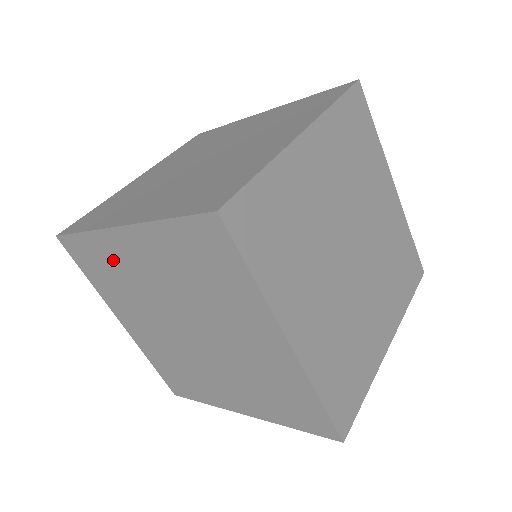
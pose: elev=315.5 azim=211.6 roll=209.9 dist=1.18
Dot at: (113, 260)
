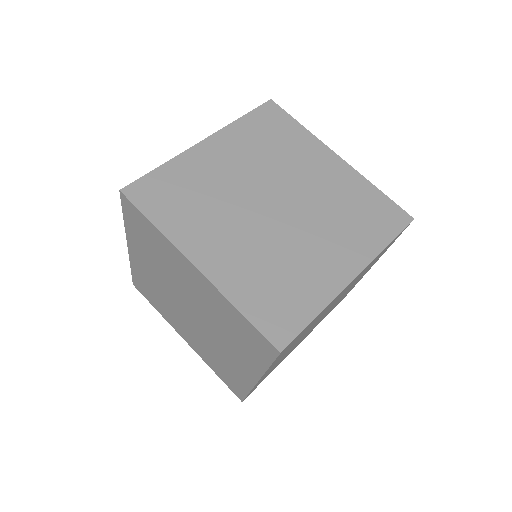
Dot at: (145, 278)
